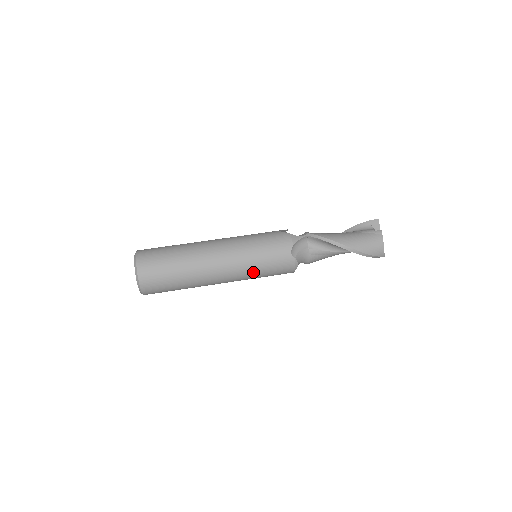
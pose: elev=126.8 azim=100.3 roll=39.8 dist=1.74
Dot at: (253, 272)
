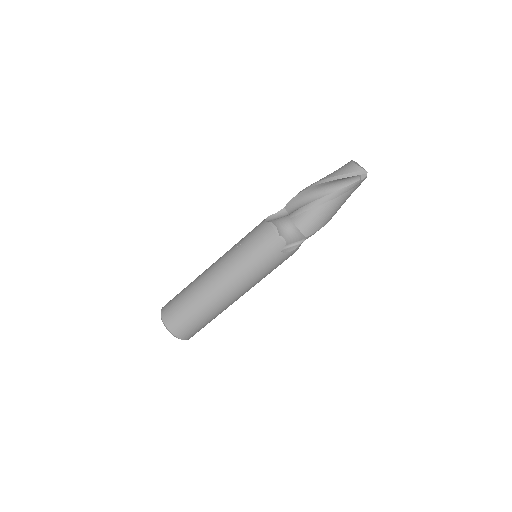
Dot at: occluded
